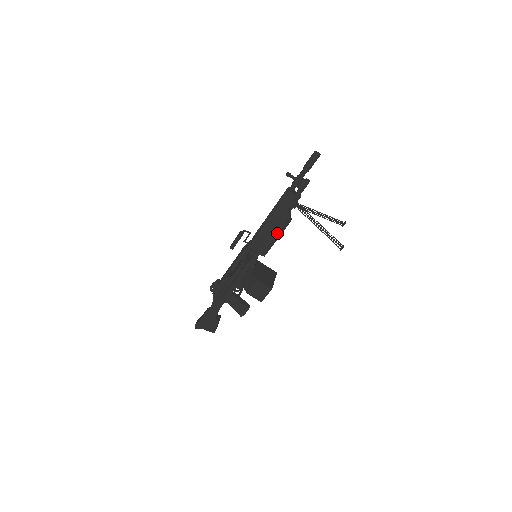
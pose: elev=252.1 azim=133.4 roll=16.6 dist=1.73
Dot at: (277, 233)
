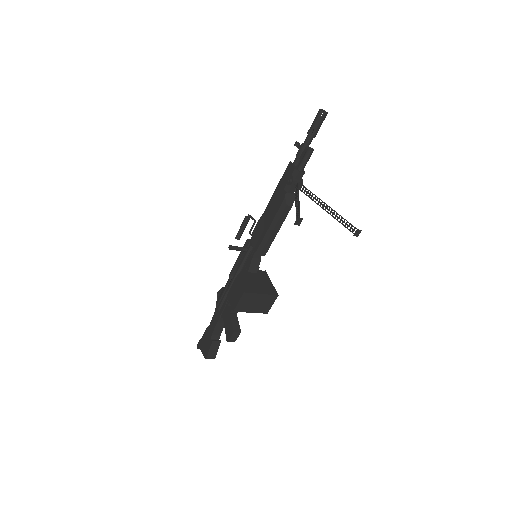
Dot at: (272, 220)
